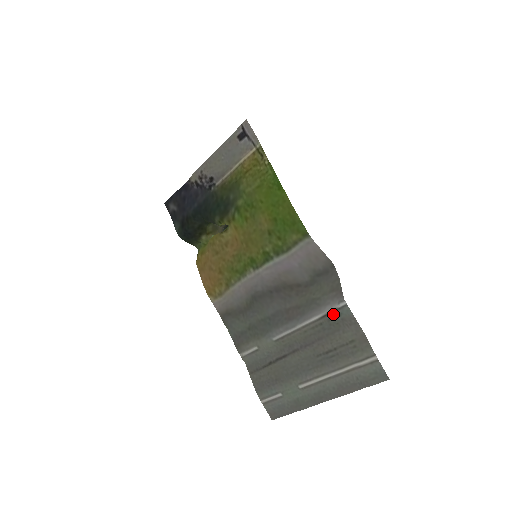
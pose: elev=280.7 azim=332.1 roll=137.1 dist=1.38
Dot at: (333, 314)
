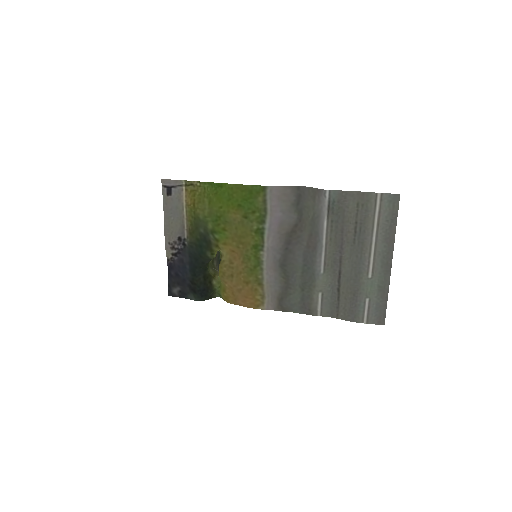
Dot at: (330, 207)
